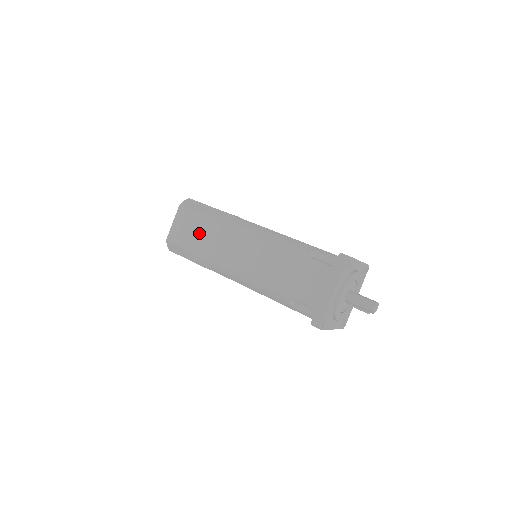
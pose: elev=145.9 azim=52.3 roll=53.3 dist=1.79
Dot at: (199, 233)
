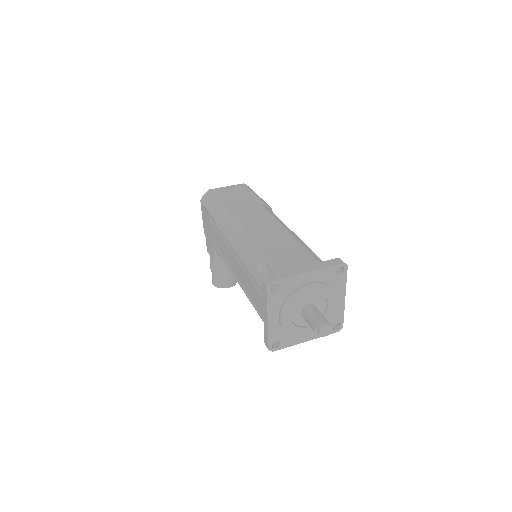
Dot at: (238, 199)
